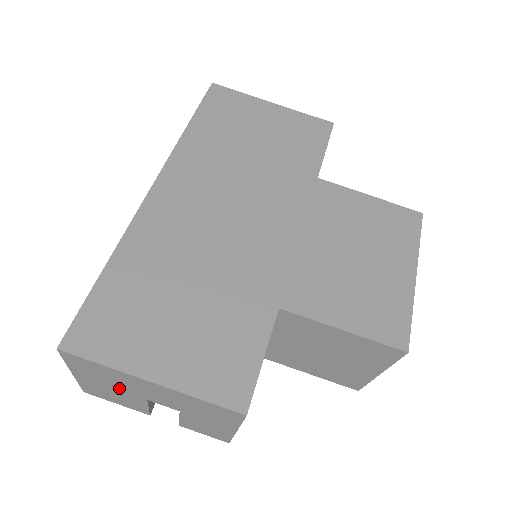
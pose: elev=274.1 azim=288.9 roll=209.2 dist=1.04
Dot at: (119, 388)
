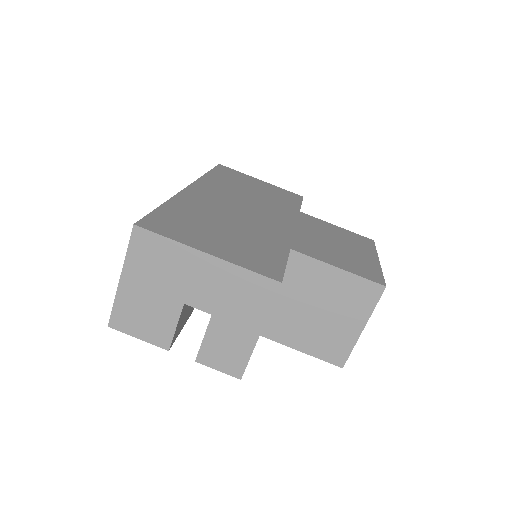
Dot at: (162, 289)
